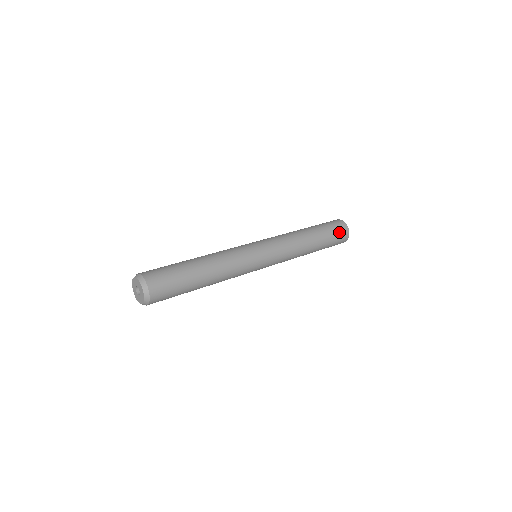
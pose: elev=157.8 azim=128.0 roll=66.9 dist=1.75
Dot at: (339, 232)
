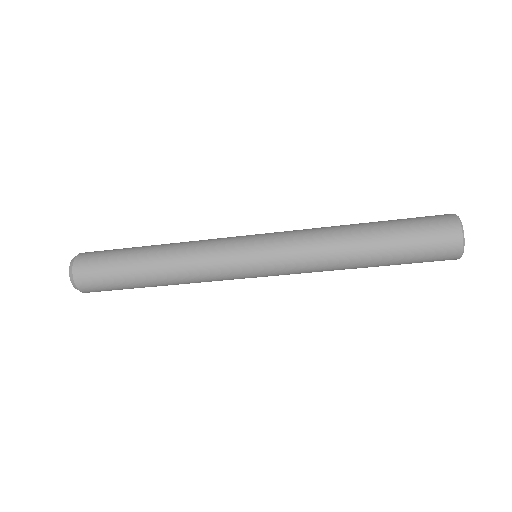
Dot at: (434, 240)
